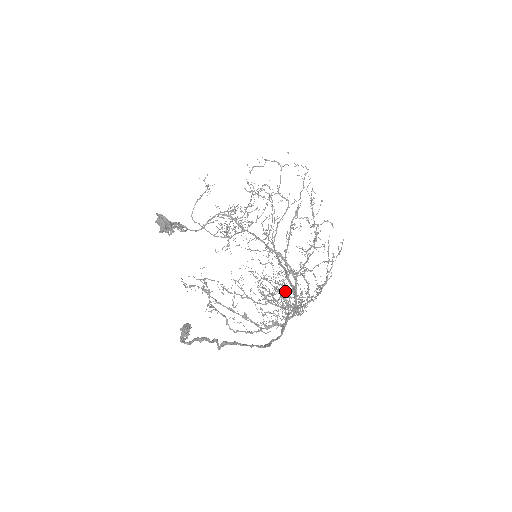
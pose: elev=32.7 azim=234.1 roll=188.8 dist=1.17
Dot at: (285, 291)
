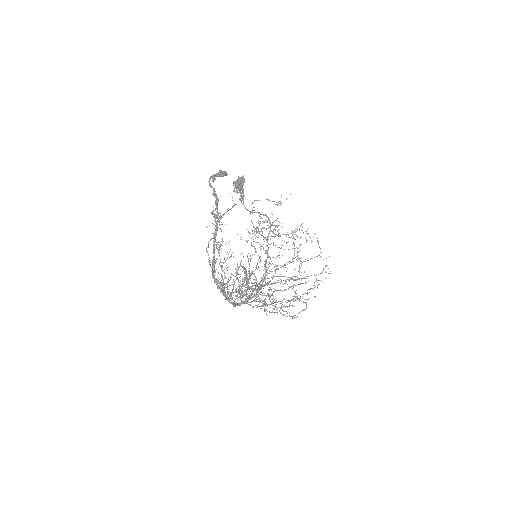
Dot at: occluded
